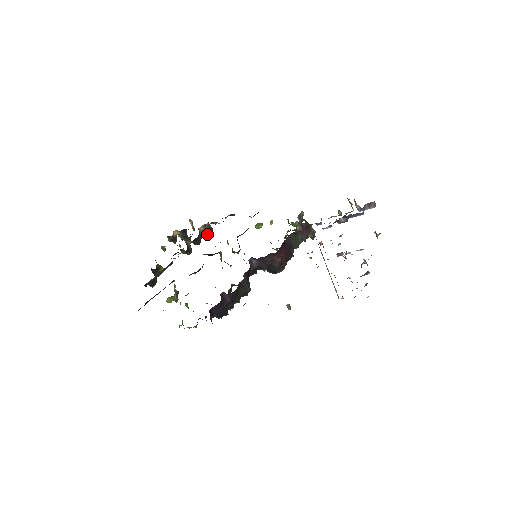
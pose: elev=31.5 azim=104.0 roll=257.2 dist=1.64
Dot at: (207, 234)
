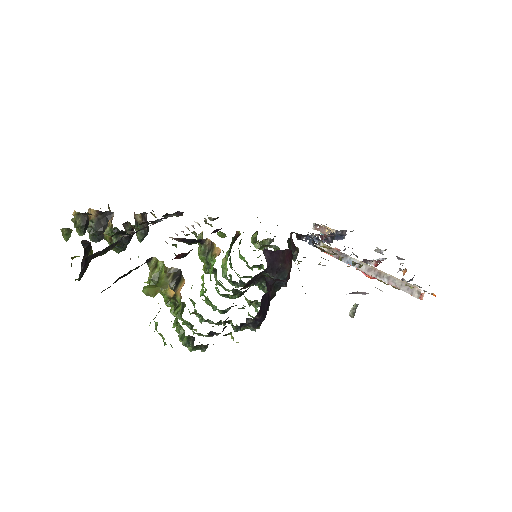
Dot at: (143, 231)
